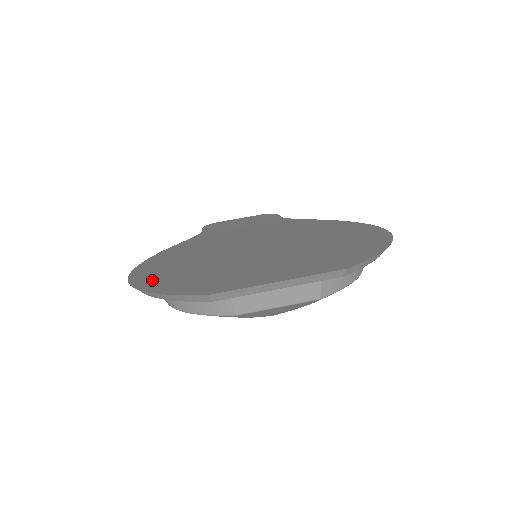
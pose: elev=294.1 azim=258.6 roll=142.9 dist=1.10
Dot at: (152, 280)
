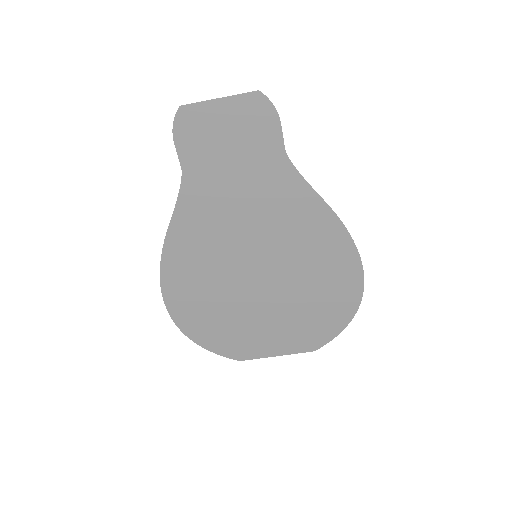
Dot at: (193, 327)
